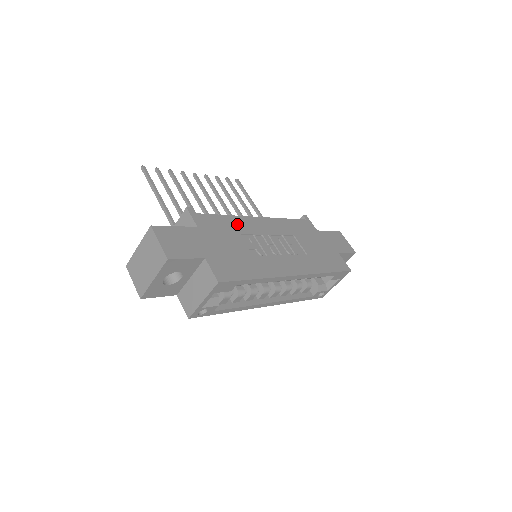
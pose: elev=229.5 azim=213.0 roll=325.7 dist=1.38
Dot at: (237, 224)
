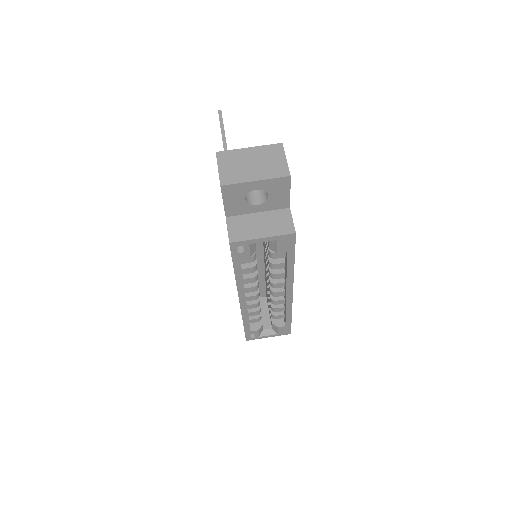
Dot at: occluded
